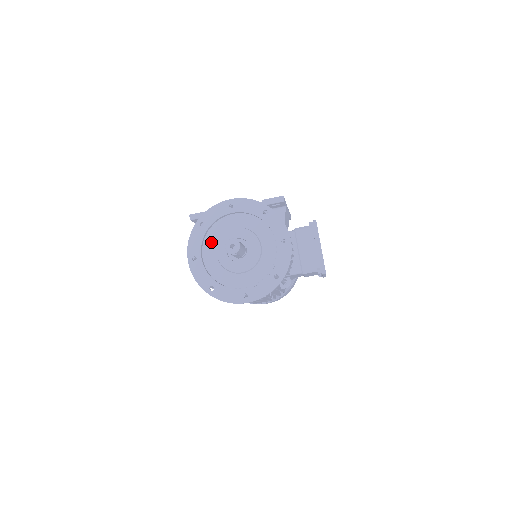
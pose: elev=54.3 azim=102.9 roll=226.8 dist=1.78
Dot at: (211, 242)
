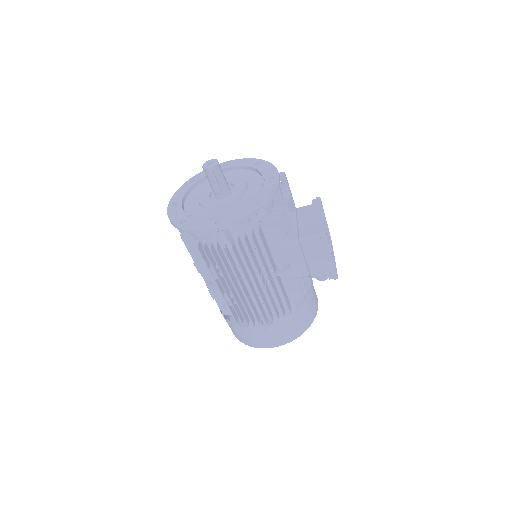
Dot at: (197, 192)
